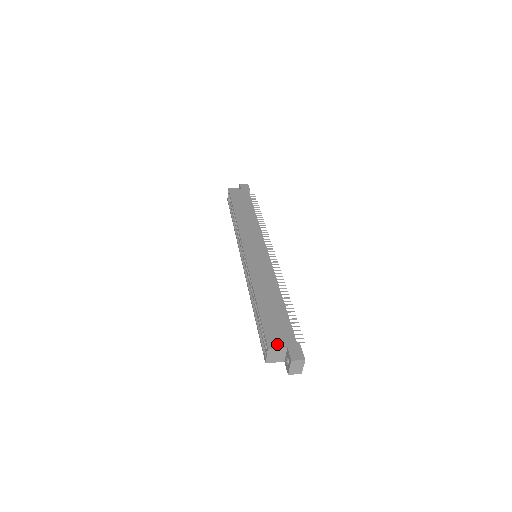
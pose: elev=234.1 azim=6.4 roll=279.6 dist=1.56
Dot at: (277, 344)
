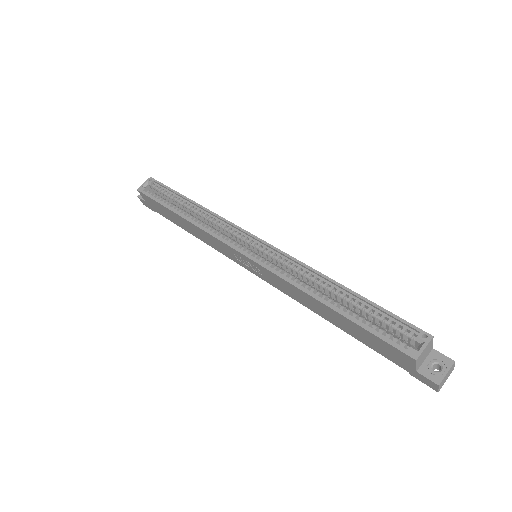
Dot at: occluded
